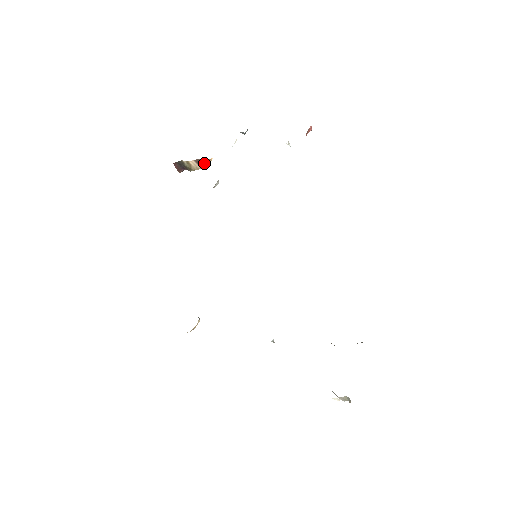
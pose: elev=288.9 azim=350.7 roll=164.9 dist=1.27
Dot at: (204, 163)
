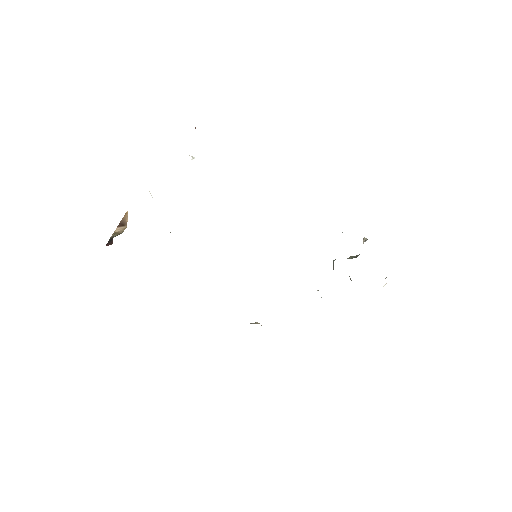
Dot at: (125, 220)
